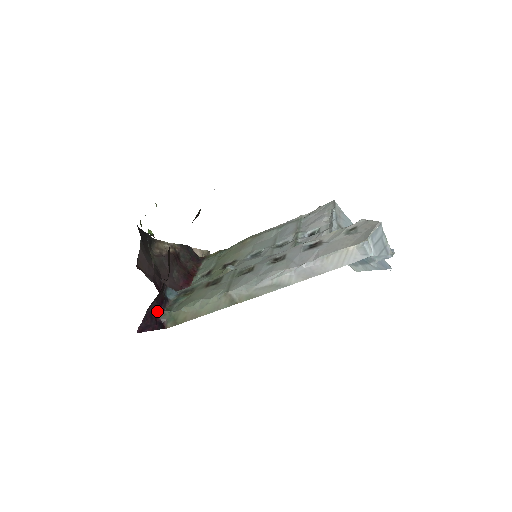
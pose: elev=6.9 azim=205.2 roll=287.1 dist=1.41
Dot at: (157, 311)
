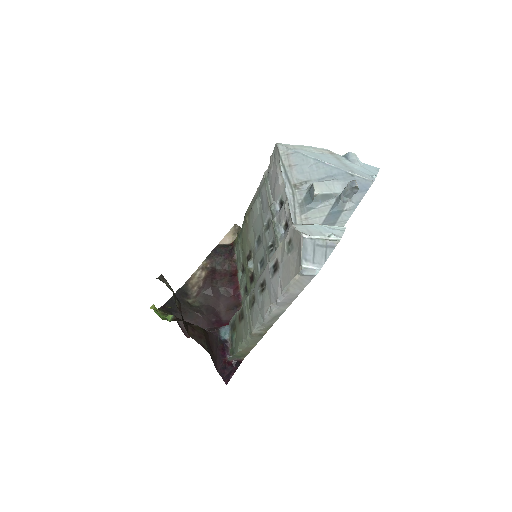
Dot at: (225, 361)
